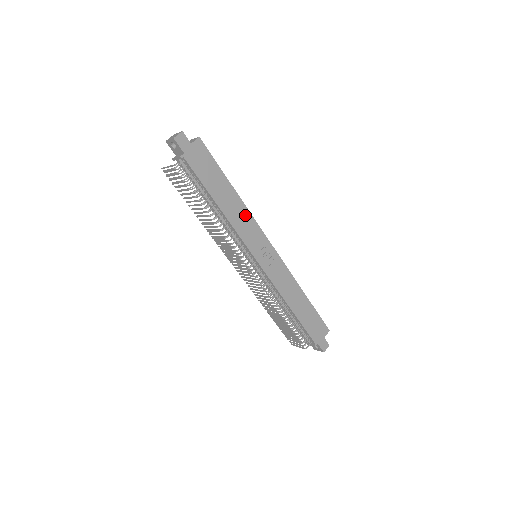
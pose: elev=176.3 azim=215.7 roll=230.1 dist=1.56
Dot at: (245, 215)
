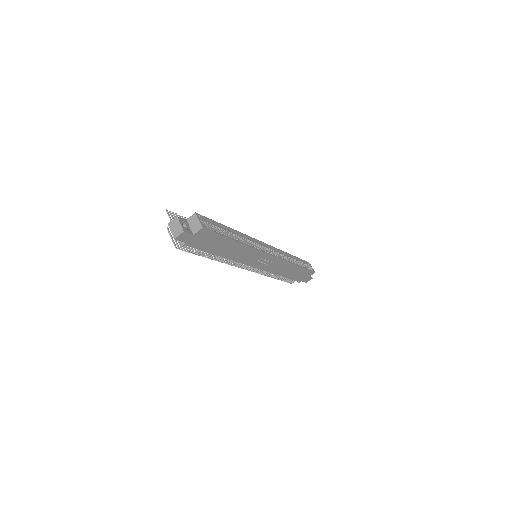
Dot at: (247, 251)
